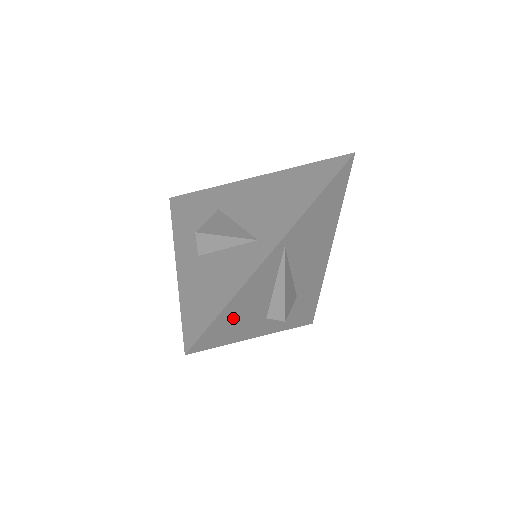
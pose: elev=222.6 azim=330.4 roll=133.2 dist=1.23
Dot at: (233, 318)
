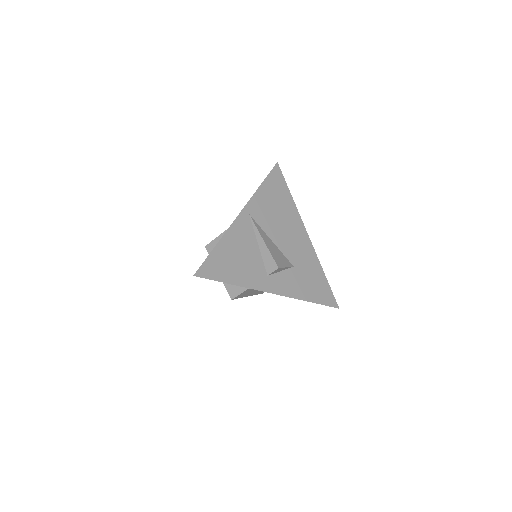
Dot at: (228, 261)
